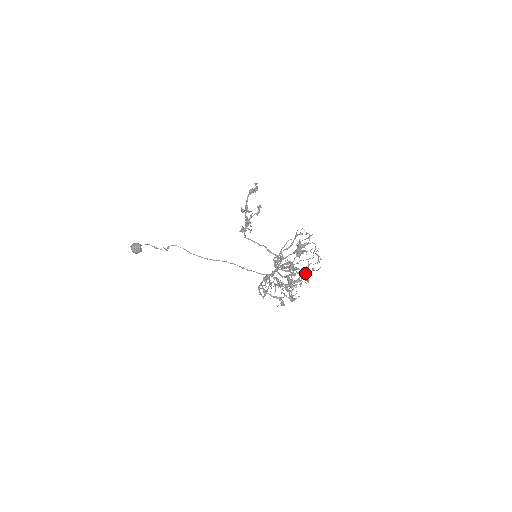
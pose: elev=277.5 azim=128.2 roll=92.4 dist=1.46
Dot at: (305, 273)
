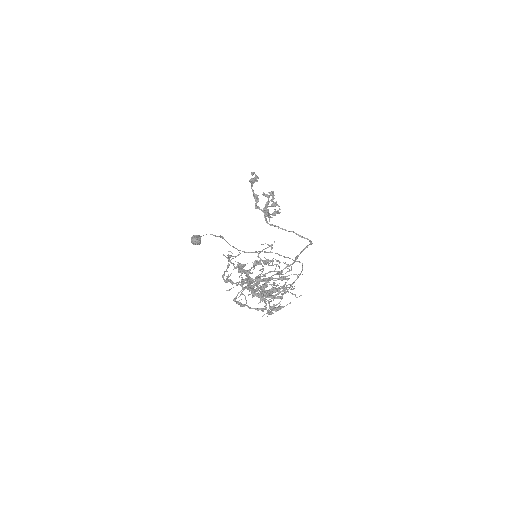
Dot at: (287, 279)
